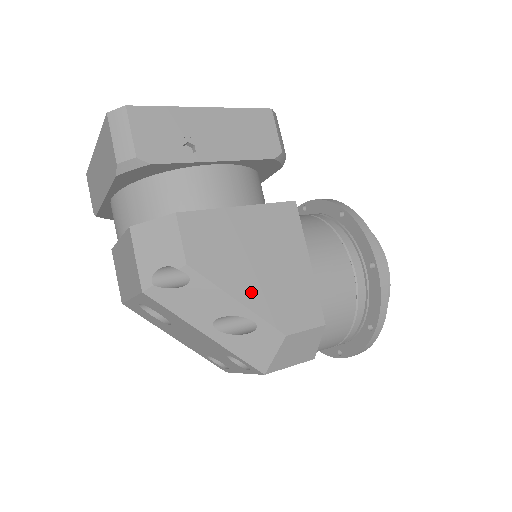
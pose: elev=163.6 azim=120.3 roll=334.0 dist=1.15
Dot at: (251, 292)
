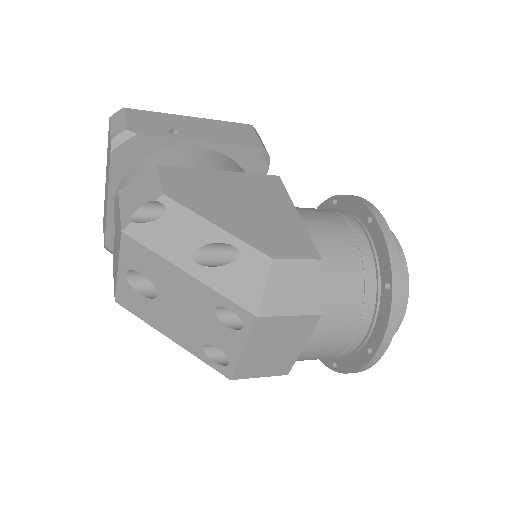
Dot at: (231, 222)
